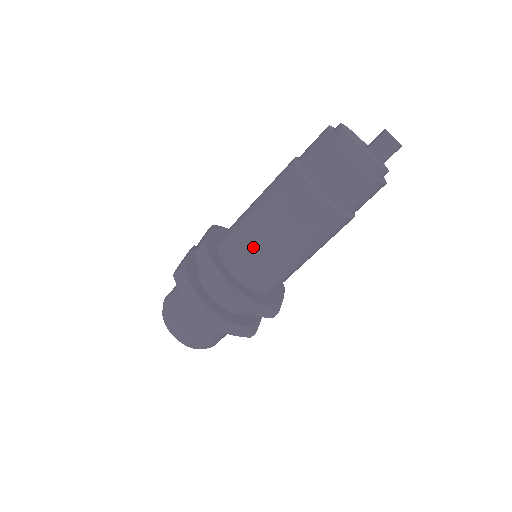
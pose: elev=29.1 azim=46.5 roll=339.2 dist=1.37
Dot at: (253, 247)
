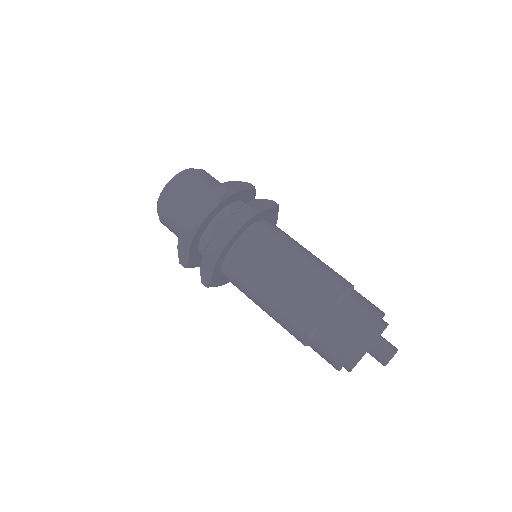
Dot at: (246, 292)
